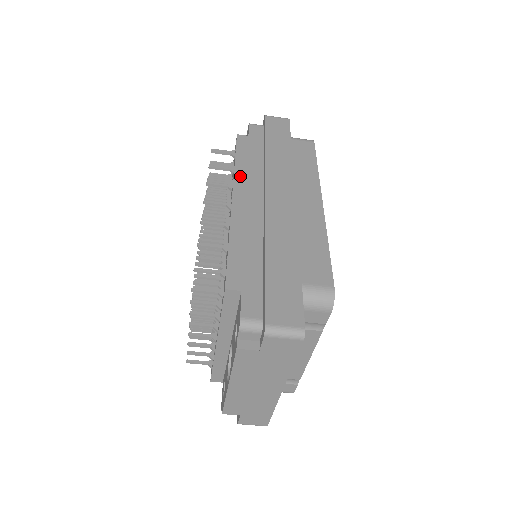
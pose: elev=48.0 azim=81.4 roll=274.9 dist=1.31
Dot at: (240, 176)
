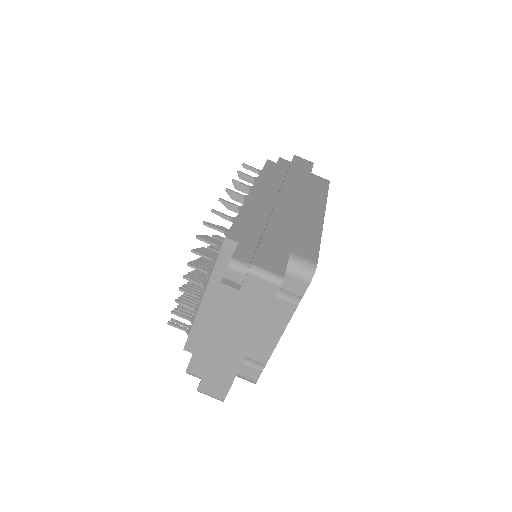
Dot at: (261, 182)
